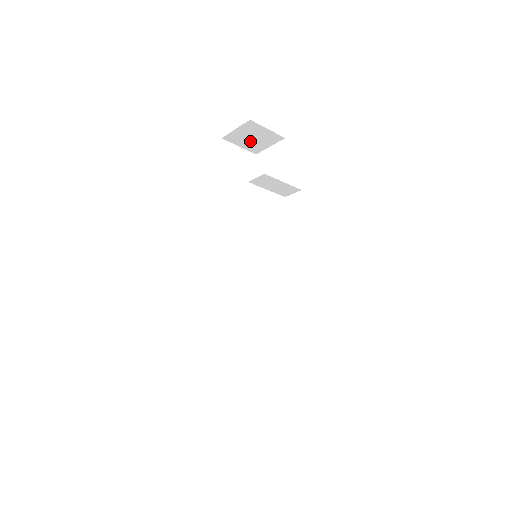
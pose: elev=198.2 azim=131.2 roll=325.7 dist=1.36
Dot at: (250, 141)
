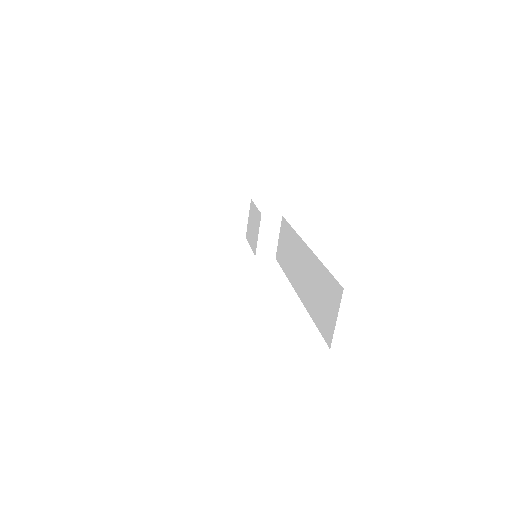
Dot at: (223, 217)
